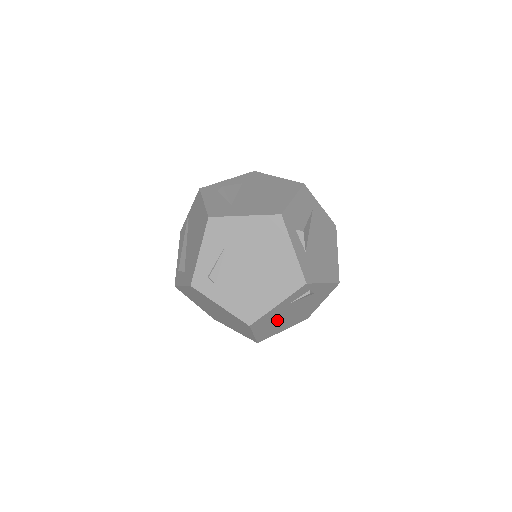
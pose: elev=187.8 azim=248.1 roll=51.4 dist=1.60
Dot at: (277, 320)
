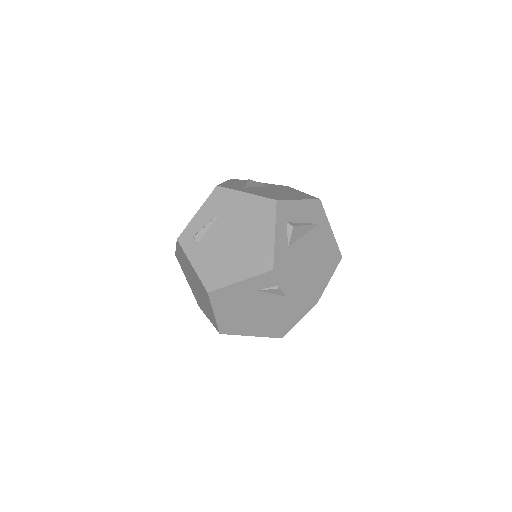
Dot at: (242, 310)
